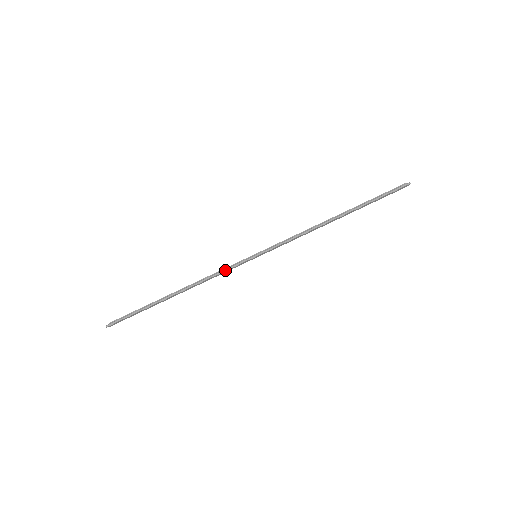
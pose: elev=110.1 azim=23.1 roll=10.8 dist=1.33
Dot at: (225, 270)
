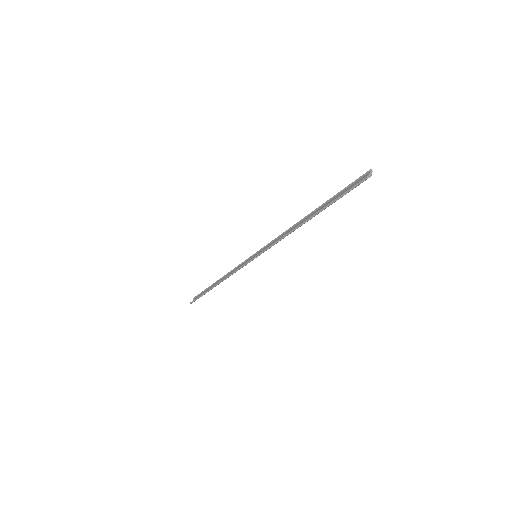
Dot at: (237, 270)
